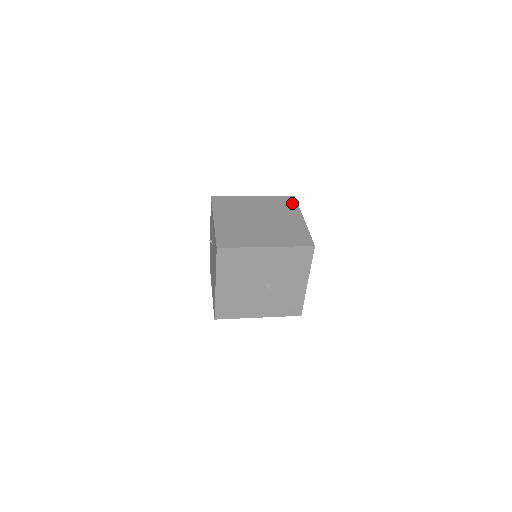
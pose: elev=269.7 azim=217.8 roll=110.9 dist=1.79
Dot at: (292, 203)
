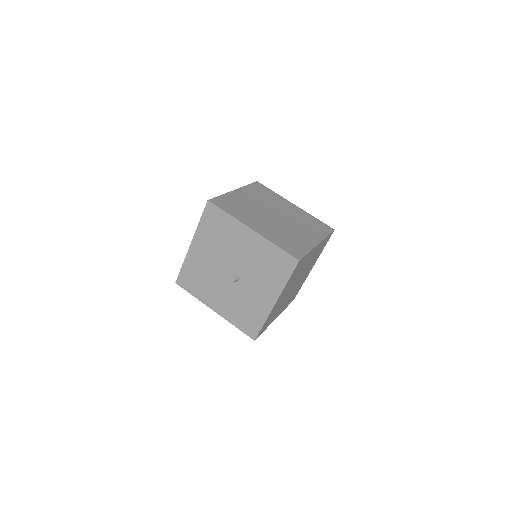
Dot at: (325, 230)
